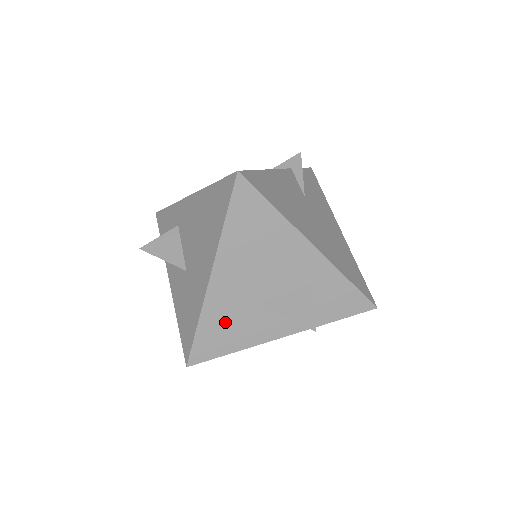
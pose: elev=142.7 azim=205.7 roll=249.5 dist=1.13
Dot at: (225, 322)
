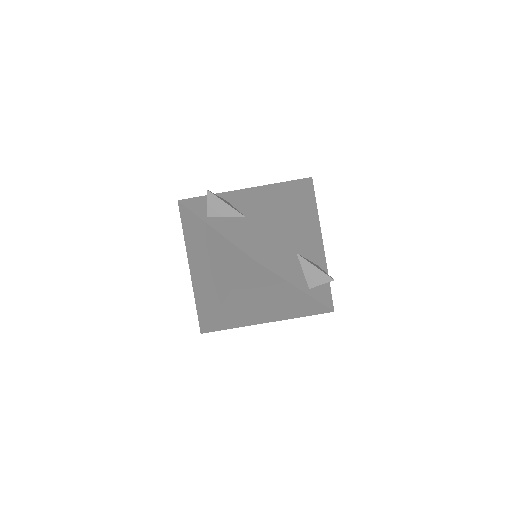
Dot at: (281, 248)
